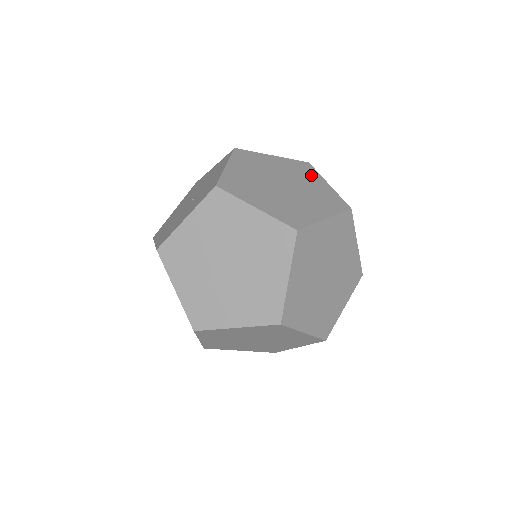
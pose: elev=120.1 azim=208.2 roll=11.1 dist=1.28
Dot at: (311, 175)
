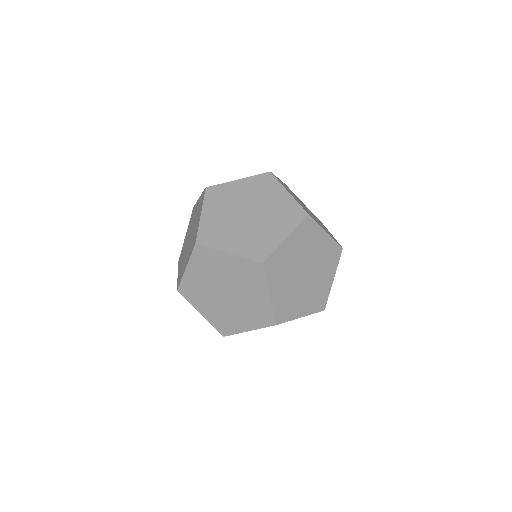
Dot at: (324, 226)
